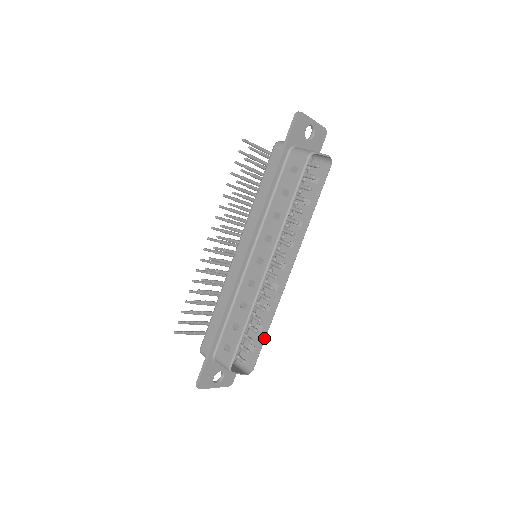
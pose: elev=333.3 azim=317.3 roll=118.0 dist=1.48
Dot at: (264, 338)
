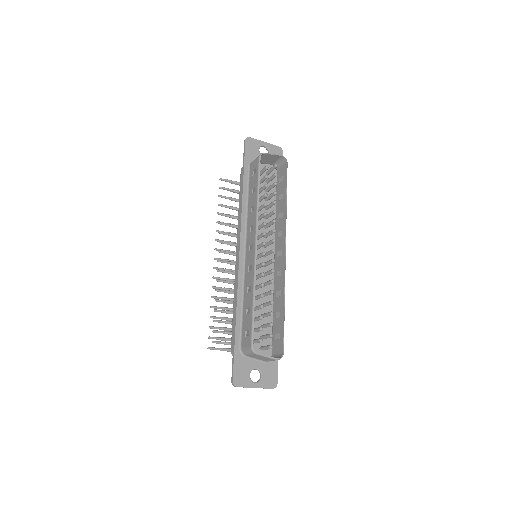
Dot at: (283, 319)
